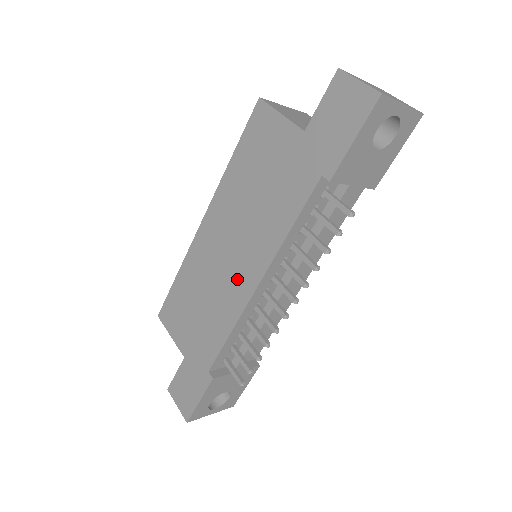
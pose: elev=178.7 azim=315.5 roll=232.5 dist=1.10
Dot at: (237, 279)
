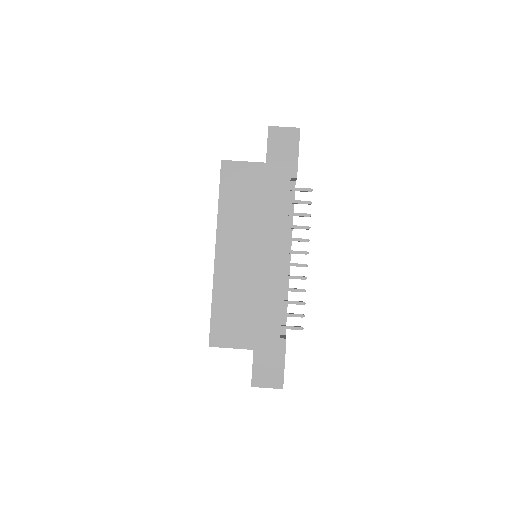
Dot at: (268, 265)
